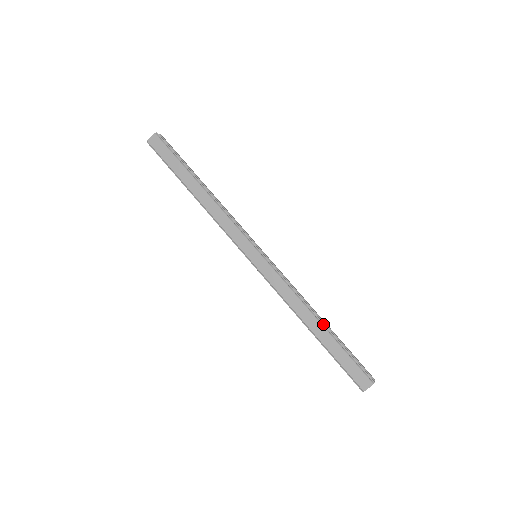
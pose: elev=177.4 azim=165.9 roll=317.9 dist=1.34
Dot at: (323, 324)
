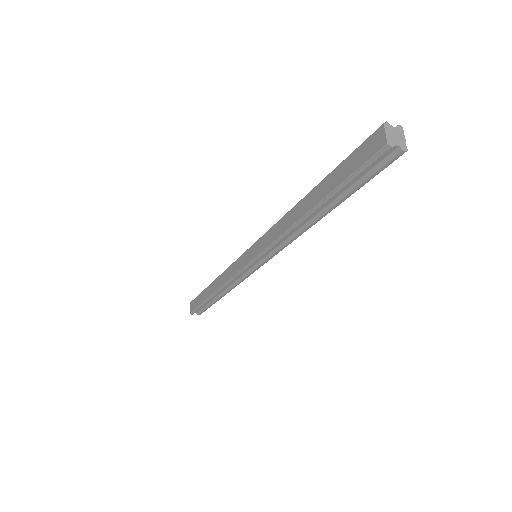
Dot at: (310, 192)
